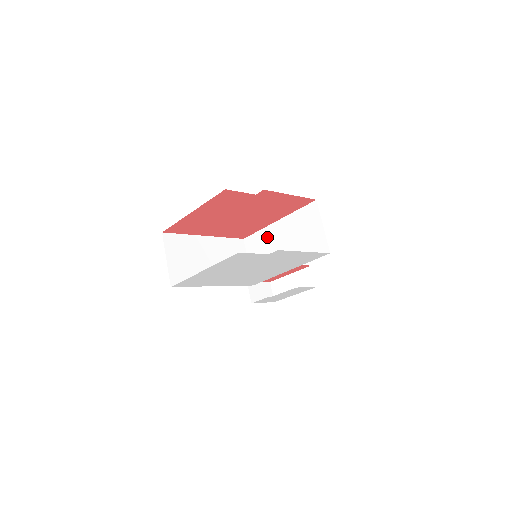
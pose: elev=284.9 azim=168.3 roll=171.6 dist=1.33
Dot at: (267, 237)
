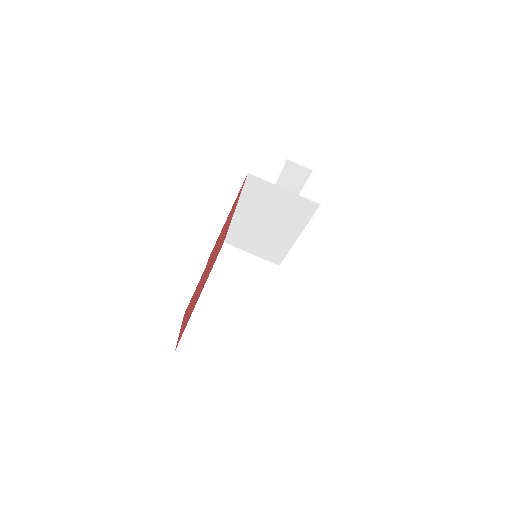
Dot at: (243, 229)
